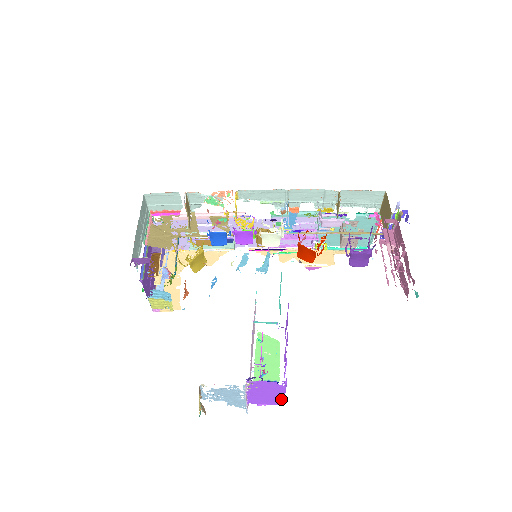
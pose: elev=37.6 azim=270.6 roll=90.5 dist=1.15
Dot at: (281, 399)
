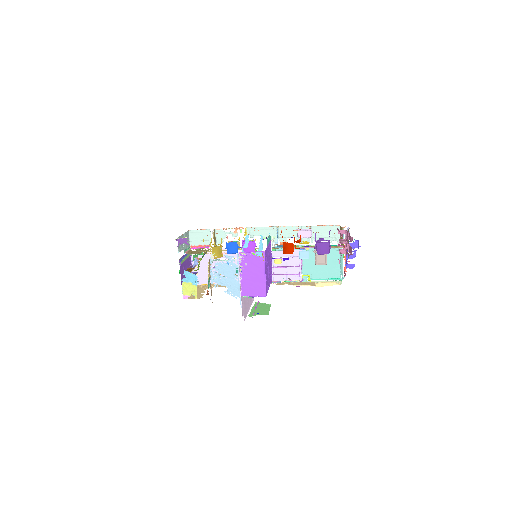
Dot at: (264, 285)
